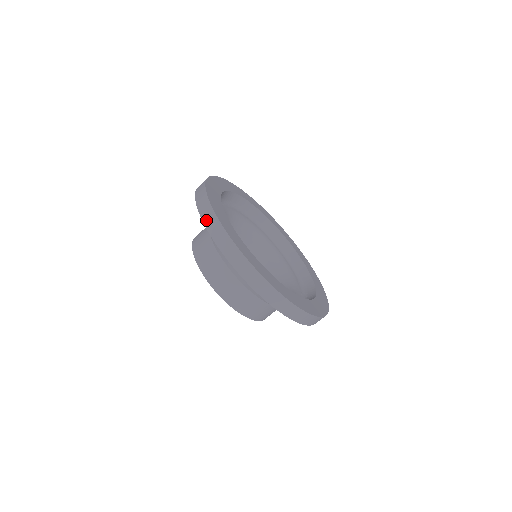
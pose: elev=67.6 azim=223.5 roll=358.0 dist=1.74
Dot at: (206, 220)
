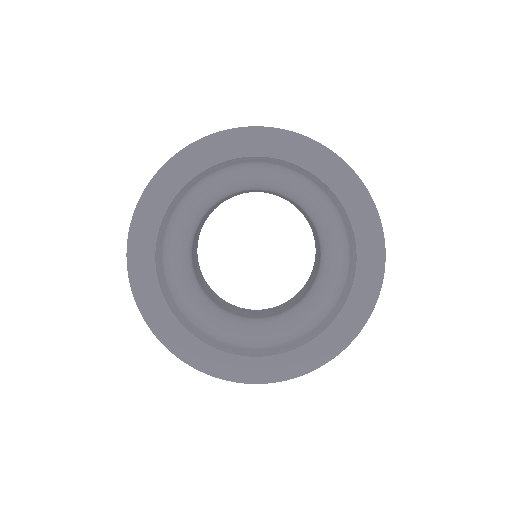
Dot at: occluded
